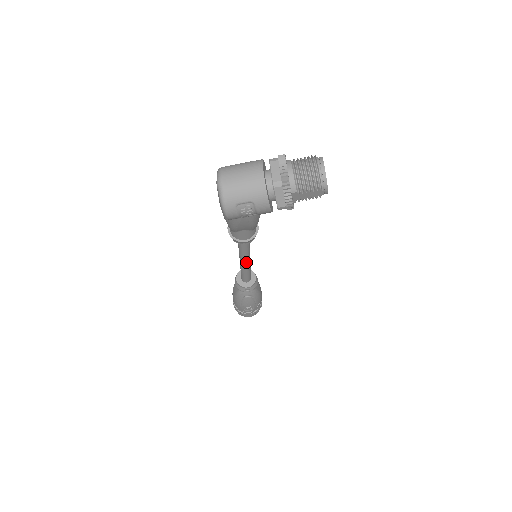
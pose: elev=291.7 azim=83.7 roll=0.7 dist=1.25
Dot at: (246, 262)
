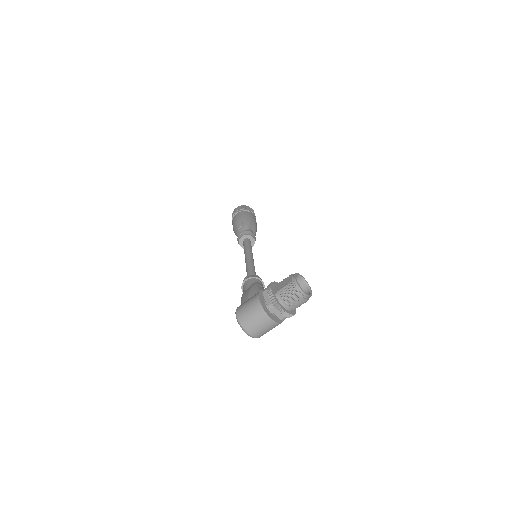
Dot at: occluded
